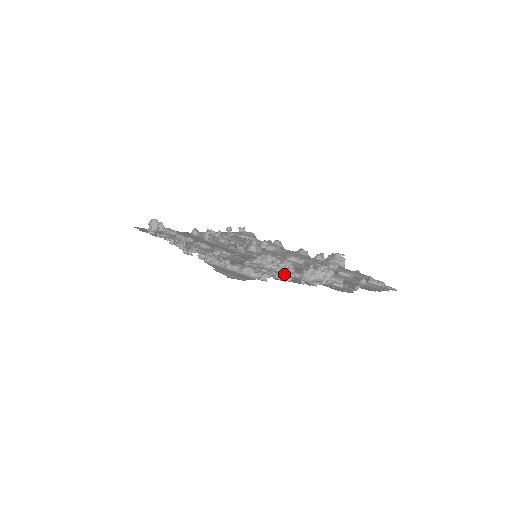
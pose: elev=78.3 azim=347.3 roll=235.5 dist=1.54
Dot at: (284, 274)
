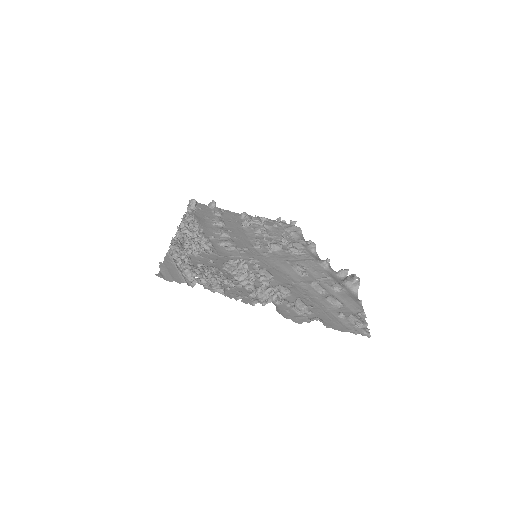
Dot at: (233, 284)
